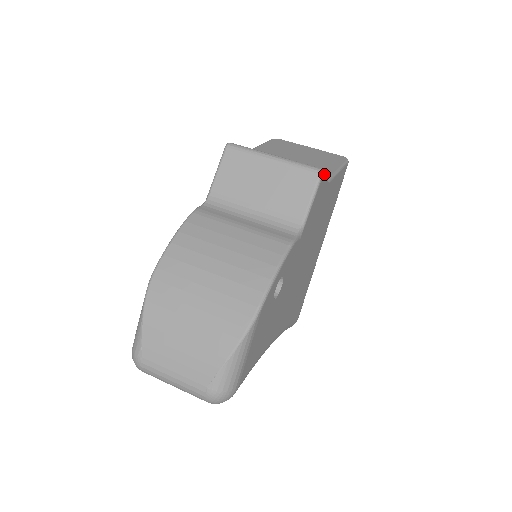
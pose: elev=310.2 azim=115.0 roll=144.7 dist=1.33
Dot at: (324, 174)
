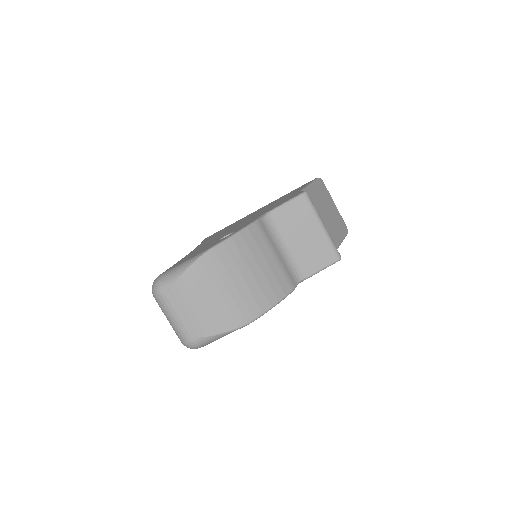
Dot at: occluded
